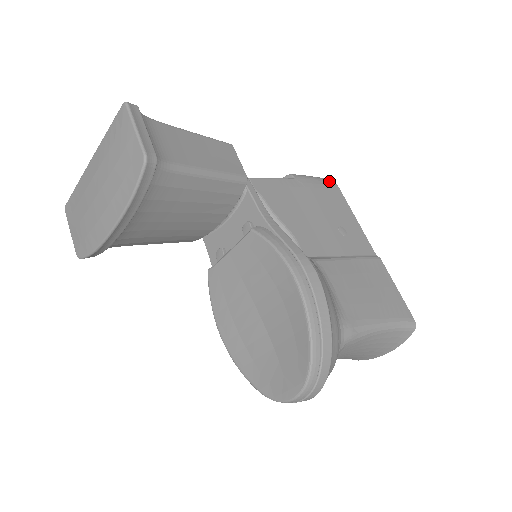
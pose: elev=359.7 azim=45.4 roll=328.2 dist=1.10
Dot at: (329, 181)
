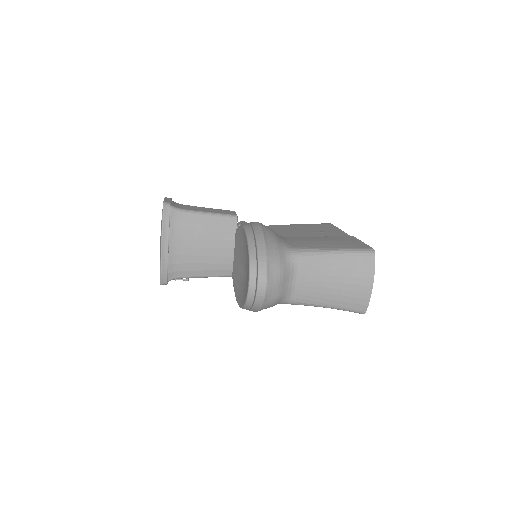
Dot at: (324, 223)
